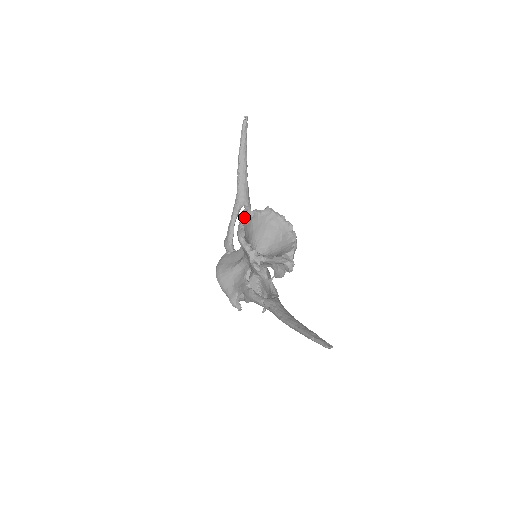
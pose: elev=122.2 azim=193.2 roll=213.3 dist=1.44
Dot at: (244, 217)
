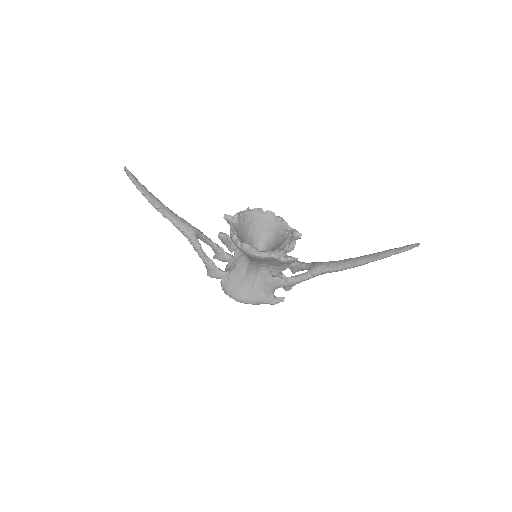
Dot at: (234, 239)
